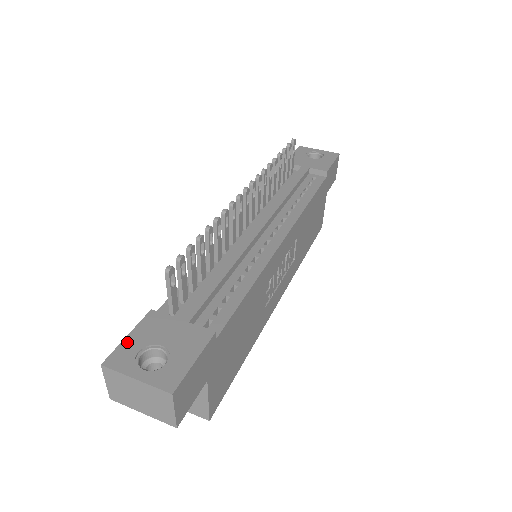
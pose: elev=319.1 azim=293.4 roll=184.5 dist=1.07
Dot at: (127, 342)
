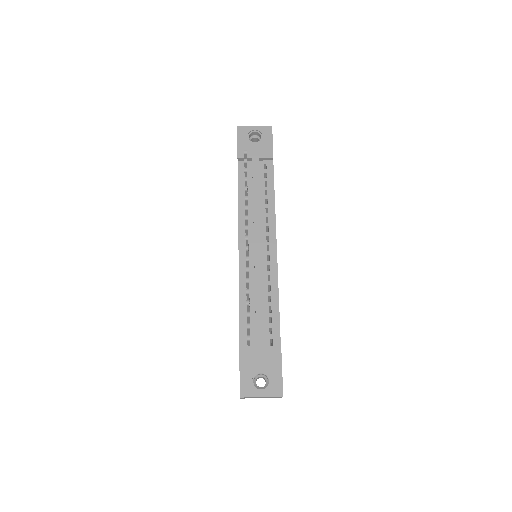
Dot at: (242, 378)
